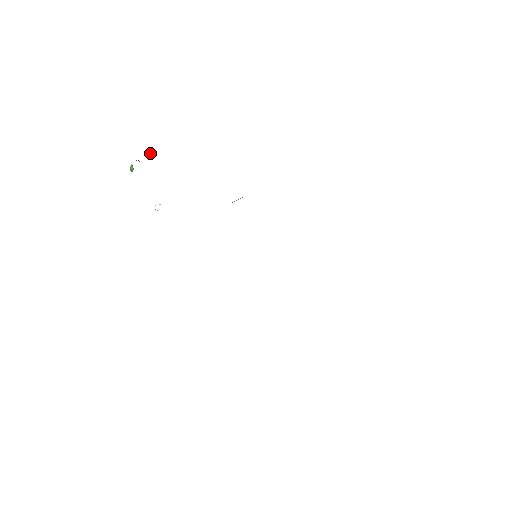
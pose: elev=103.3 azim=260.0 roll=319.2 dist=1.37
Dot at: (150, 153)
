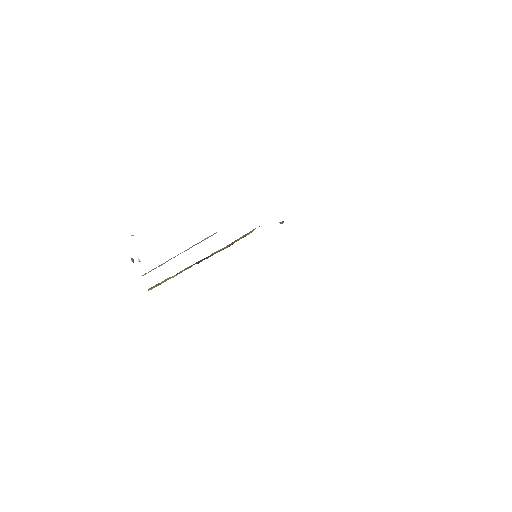
Dot at: (133, 235)
